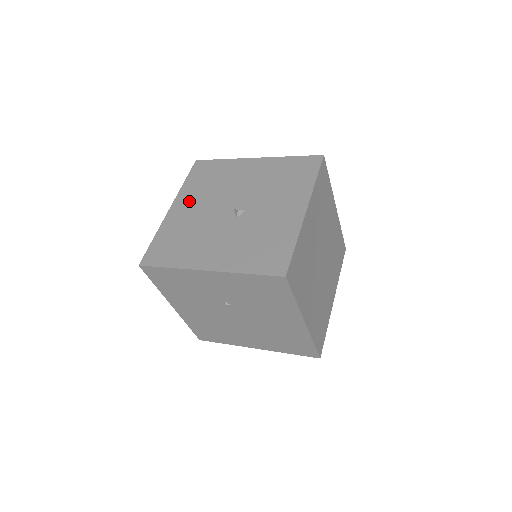
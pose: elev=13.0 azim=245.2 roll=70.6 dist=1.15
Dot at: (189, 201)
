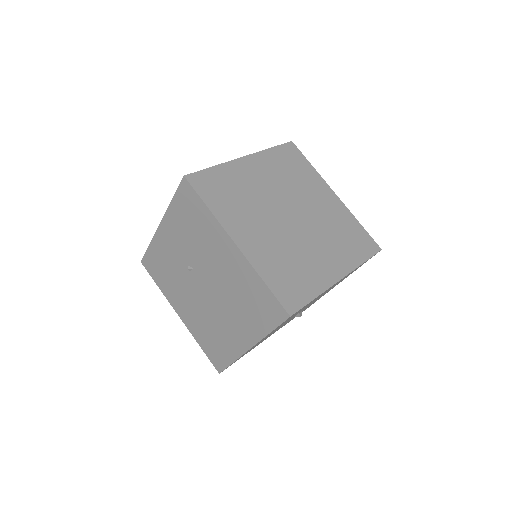
Dot at: occluded
